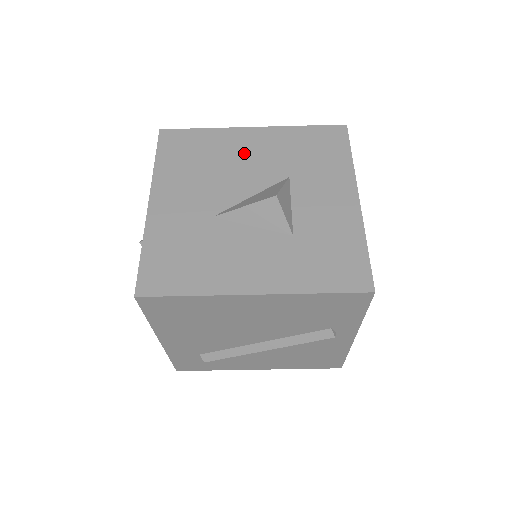
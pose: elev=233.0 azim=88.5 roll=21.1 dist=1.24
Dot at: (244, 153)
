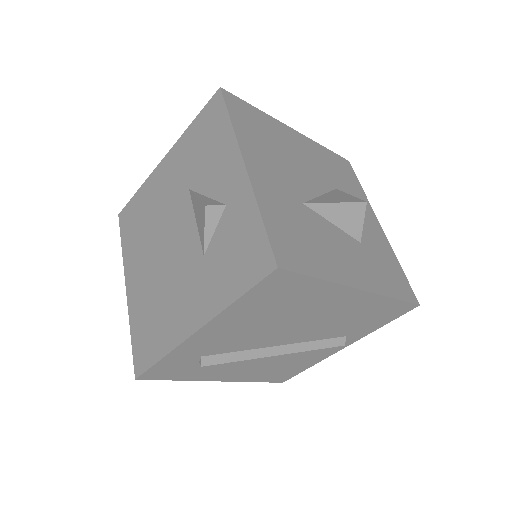
Dot at: (298, 151)
